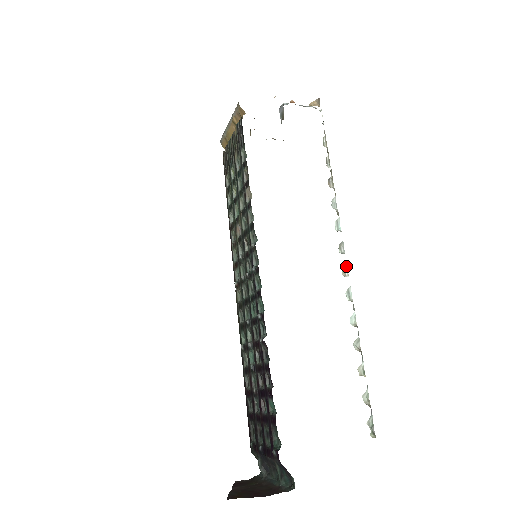
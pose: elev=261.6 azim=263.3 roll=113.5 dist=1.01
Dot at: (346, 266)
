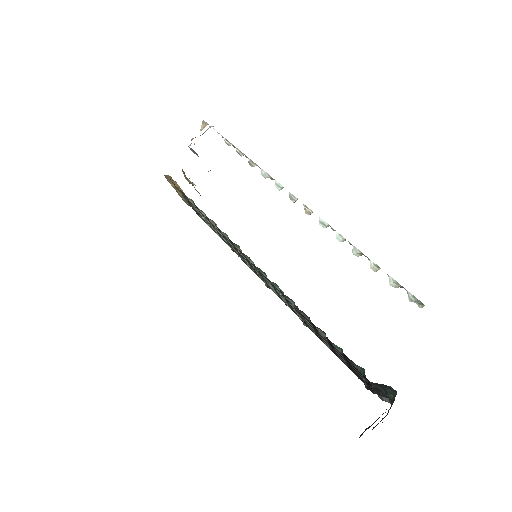
Dot at: (305, 207)
